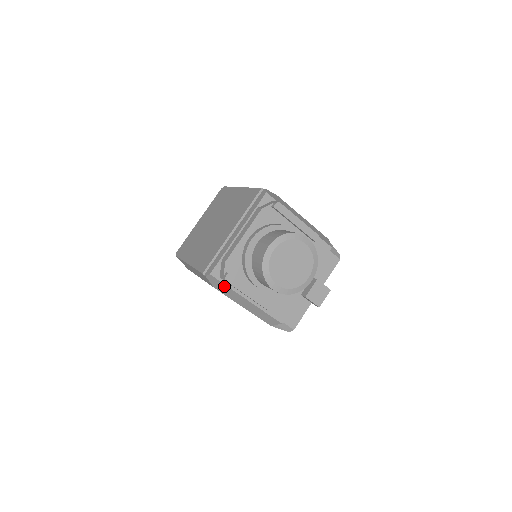
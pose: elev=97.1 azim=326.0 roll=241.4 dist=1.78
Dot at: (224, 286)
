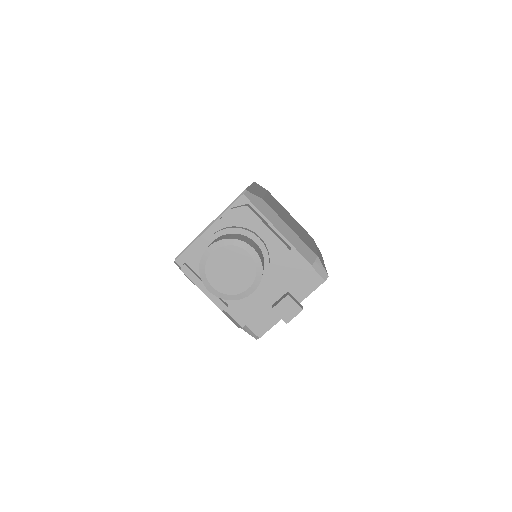
Dot at: occluded
